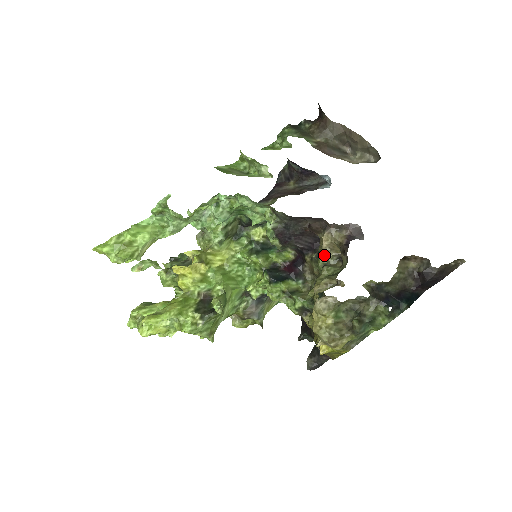
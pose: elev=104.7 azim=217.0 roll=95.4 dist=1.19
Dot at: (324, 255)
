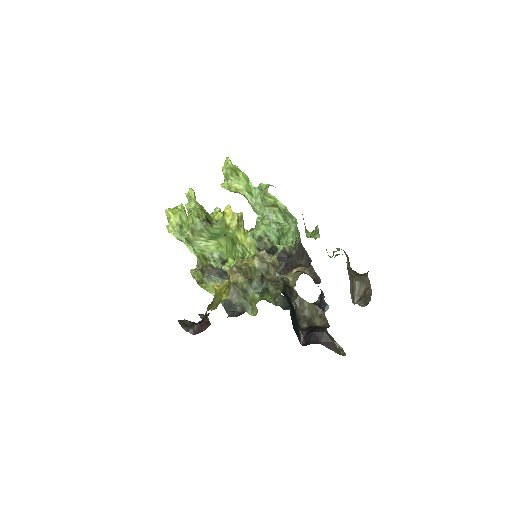
Dot at: (286, 275)
